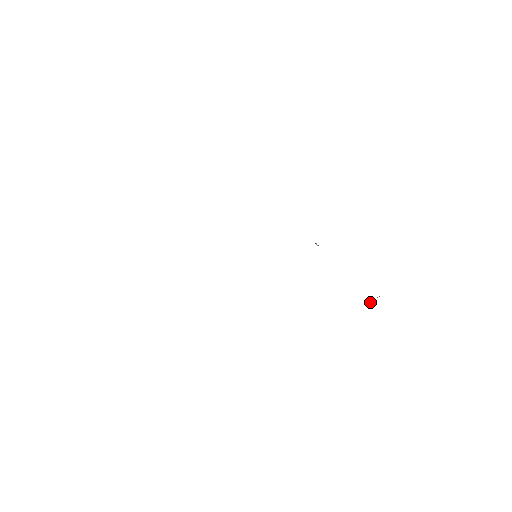
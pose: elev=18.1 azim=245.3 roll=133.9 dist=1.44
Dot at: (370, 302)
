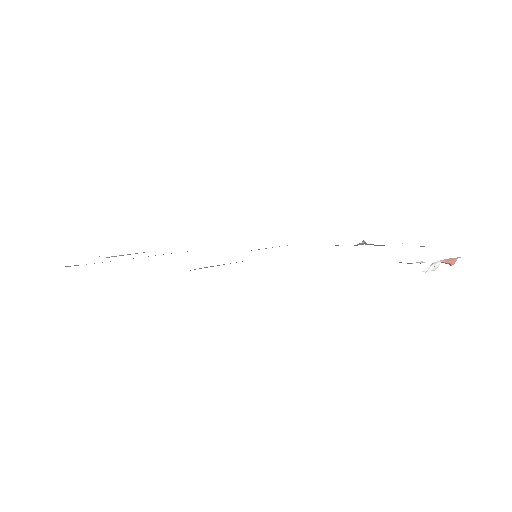
Dot at: (420, 263)
